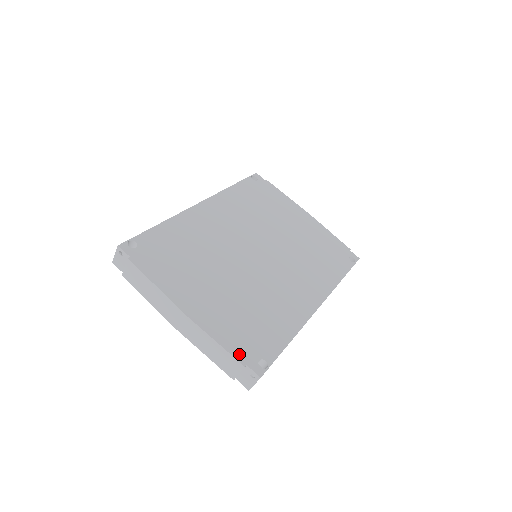
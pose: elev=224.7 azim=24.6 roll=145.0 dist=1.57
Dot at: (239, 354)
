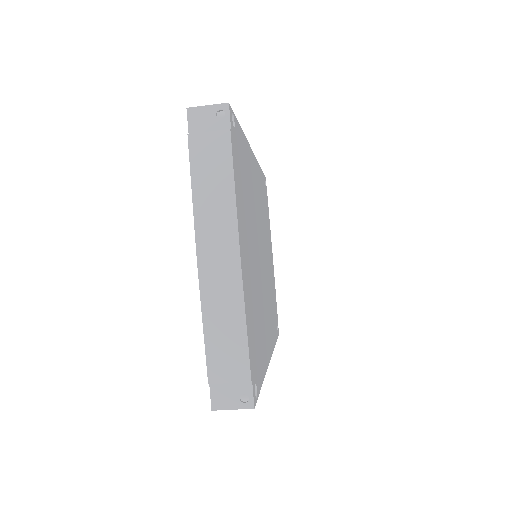
Dot at: (251, 360)
